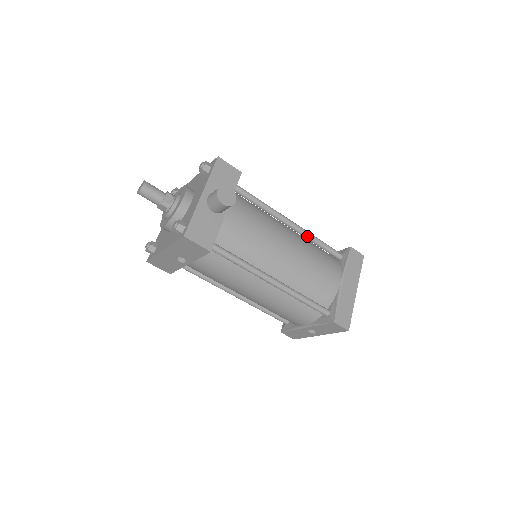
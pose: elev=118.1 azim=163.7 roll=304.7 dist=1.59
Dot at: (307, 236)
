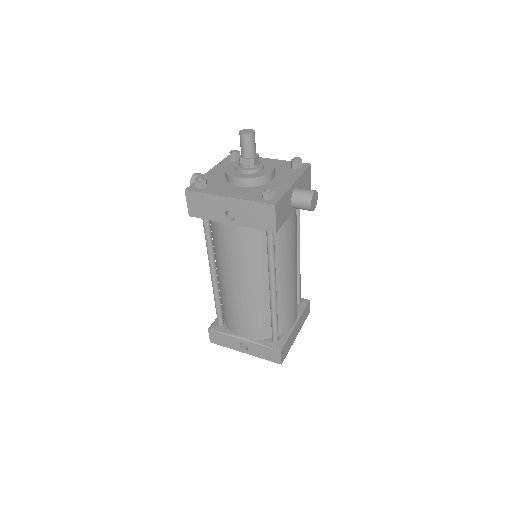
Dot at: (298, 270)
